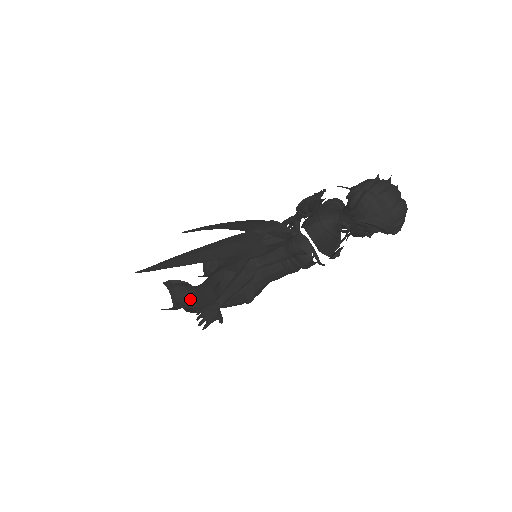
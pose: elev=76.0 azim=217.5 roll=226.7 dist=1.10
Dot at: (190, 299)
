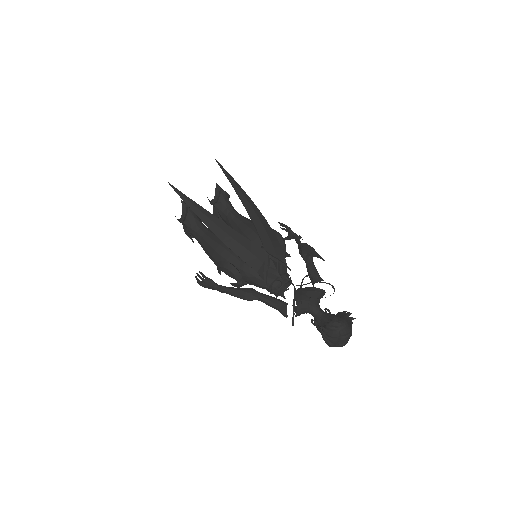
Dot at: (194, 231)
